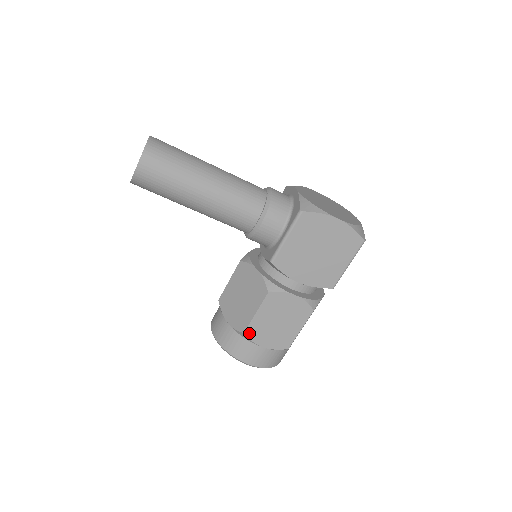
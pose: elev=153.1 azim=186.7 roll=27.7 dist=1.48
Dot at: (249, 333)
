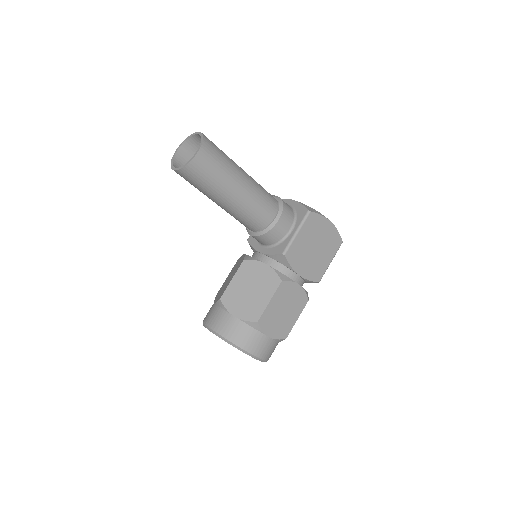
Dot at: (261, 322)
